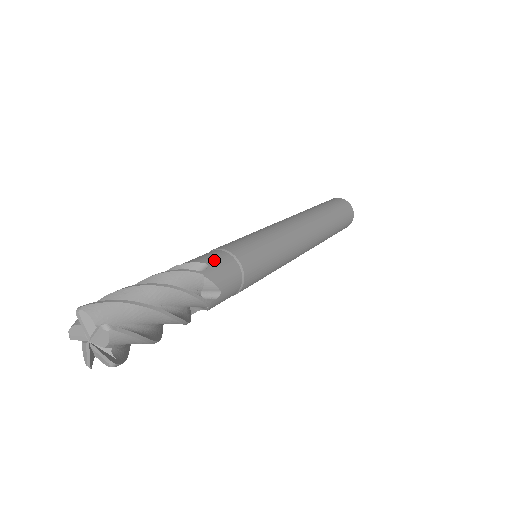
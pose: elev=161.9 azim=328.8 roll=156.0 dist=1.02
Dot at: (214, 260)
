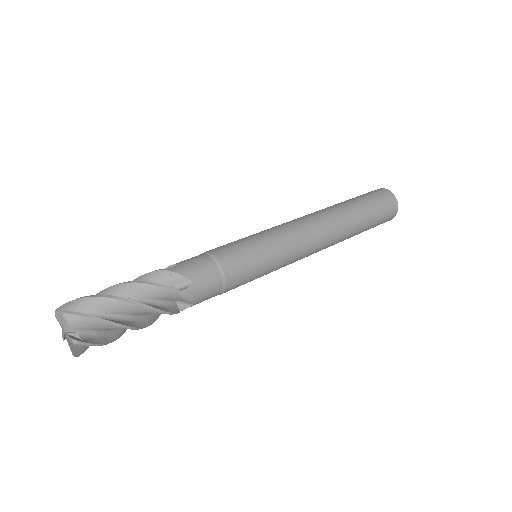
Dot at: (201, 277)
